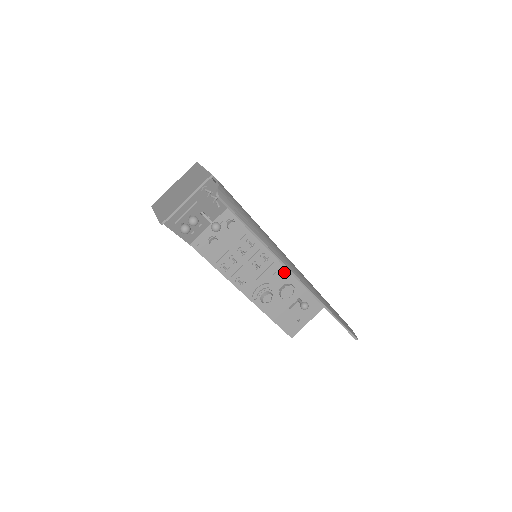
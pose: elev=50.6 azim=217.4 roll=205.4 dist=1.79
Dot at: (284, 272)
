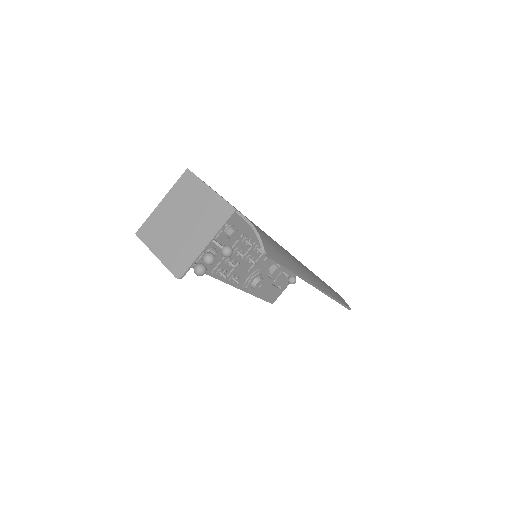
Dot at: occluded
